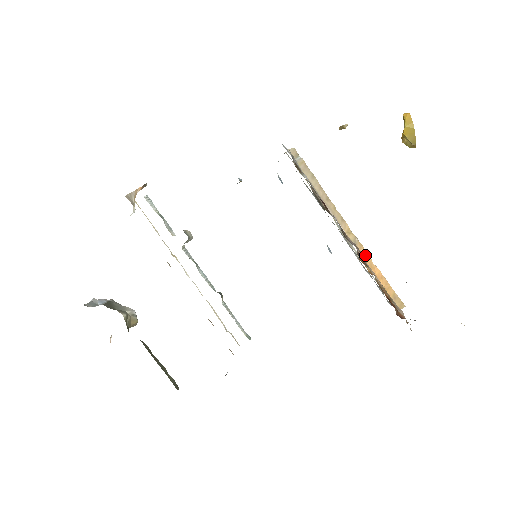
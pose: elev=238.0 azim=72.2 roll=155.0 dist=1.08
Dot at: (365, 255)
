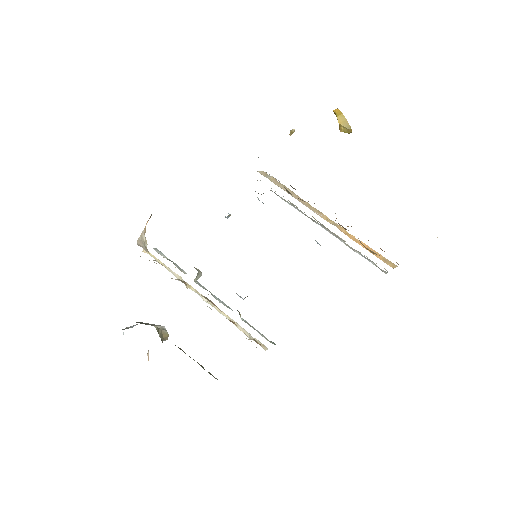
Dot at: (347, 234)
